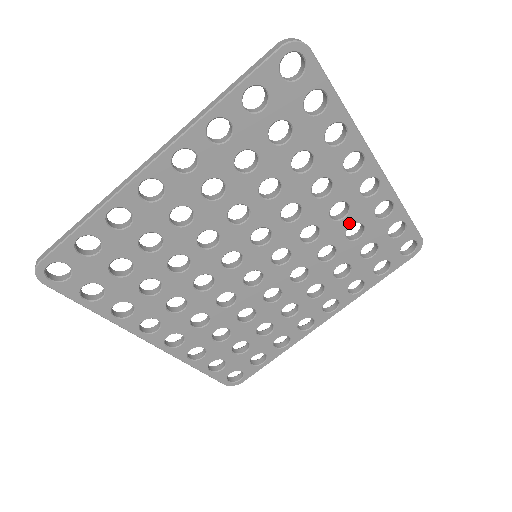
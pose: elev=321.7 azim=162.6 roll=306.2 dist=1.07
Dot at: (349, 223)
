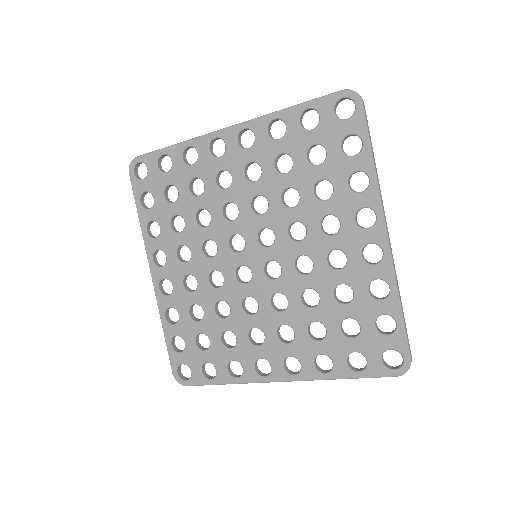
Dot at: (341, 279)
